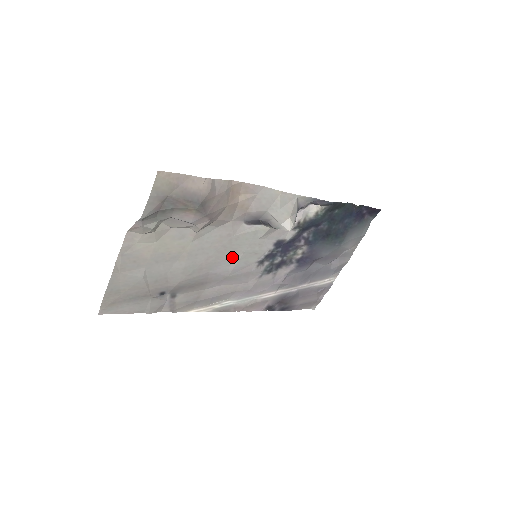
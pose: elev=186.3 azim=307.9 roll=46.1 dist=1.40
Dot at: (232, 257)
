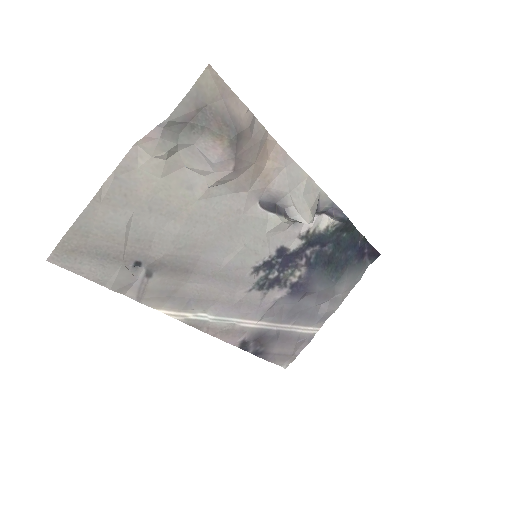
Dot at: (231, 246)
